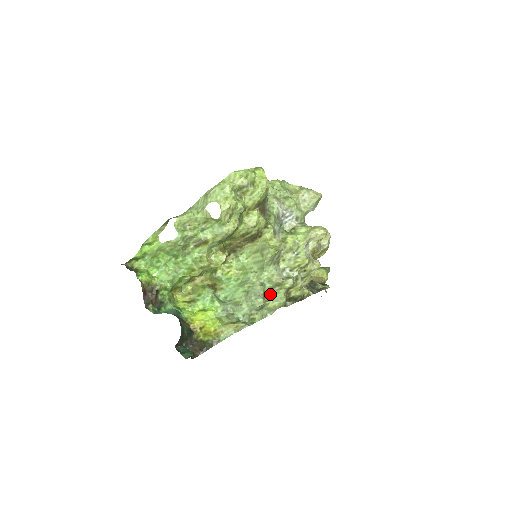
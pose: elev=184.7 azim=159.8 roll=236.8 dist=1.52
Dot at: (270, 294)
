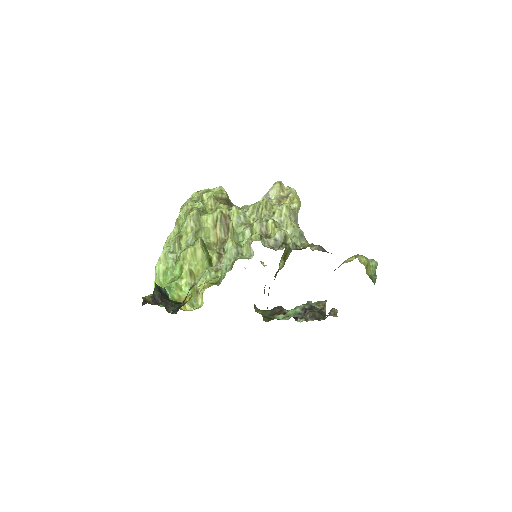
Dot at: occluded
